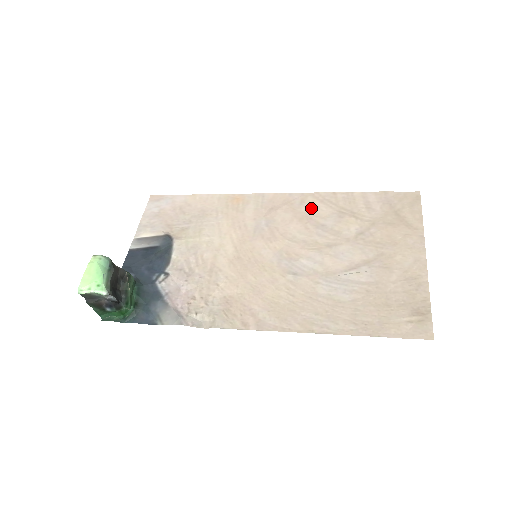
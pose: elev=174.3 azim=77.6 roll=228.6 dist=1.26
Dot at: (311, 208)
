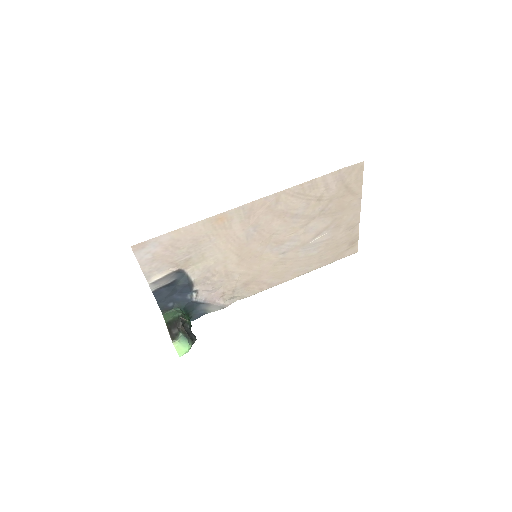
Dot at: (285, 205)
